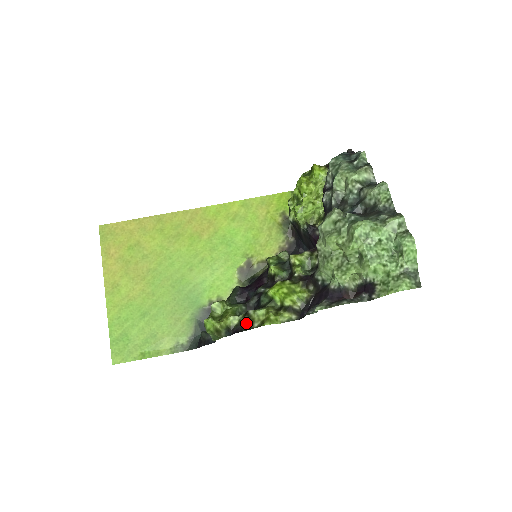
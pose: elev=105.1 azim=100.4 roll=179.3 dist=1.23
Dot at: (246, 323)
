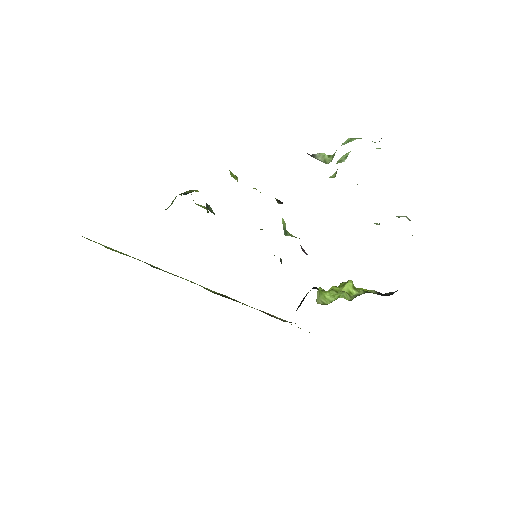
Dot at: occluded
